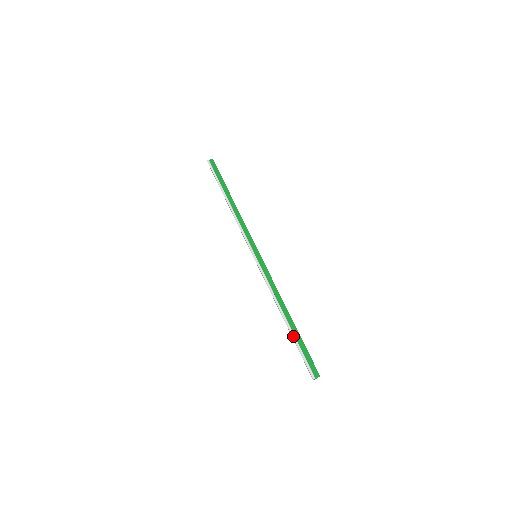
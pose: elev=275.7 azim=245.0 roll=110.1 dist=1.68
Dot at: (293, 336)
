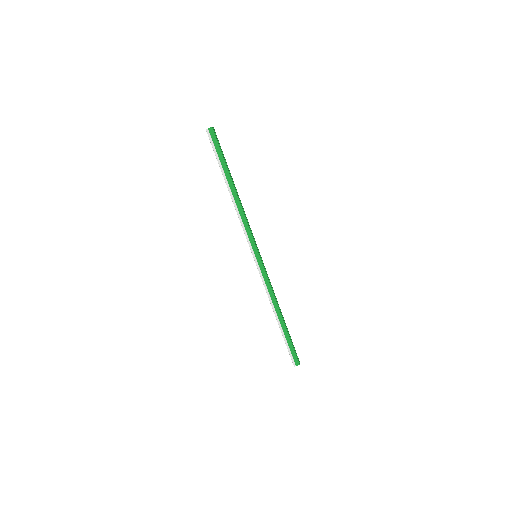
Dot at: (282, 334)
